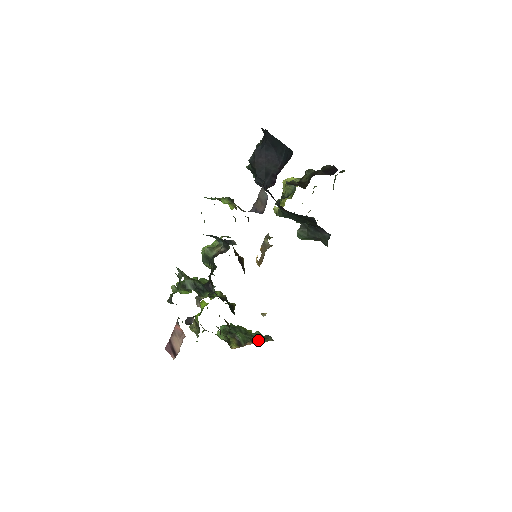
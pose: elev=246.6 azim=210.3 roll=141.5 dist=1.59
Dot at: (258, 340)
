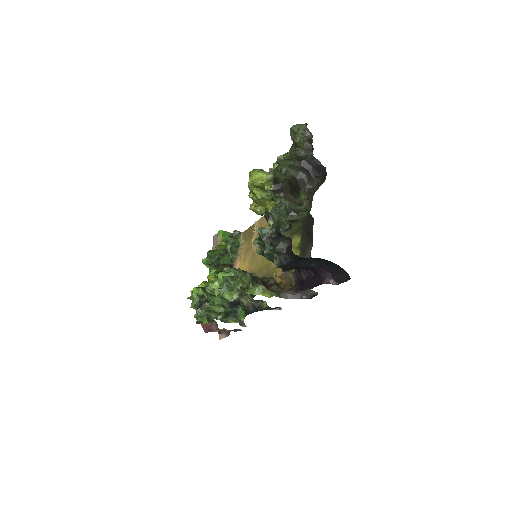
Dot at: (237, 247)
